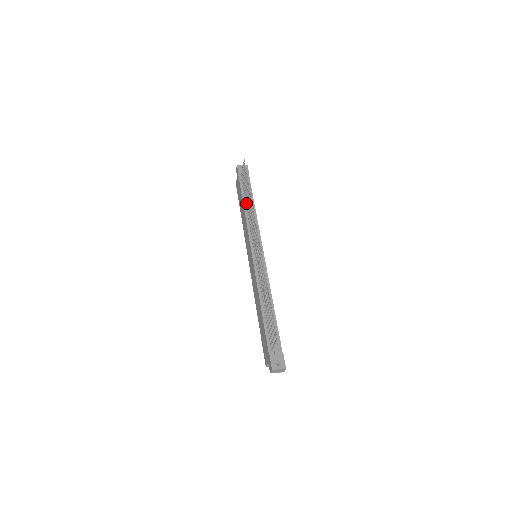
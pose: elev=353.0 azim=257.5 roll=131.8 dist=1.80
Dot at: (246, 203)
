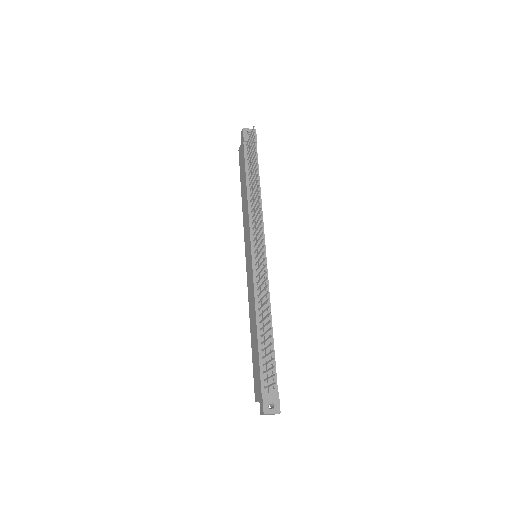
Dot at: (250, 184)
